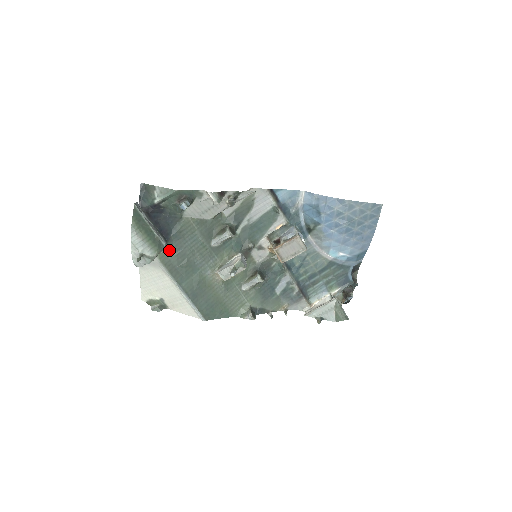
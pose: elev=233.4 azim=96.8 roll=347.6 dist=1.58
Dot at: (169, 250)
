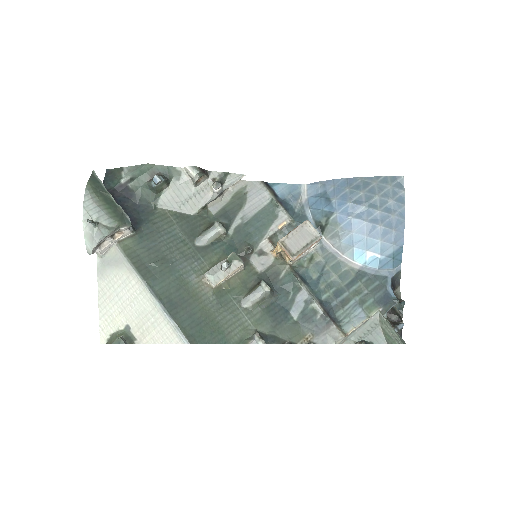
Dot at: (138, 243)
